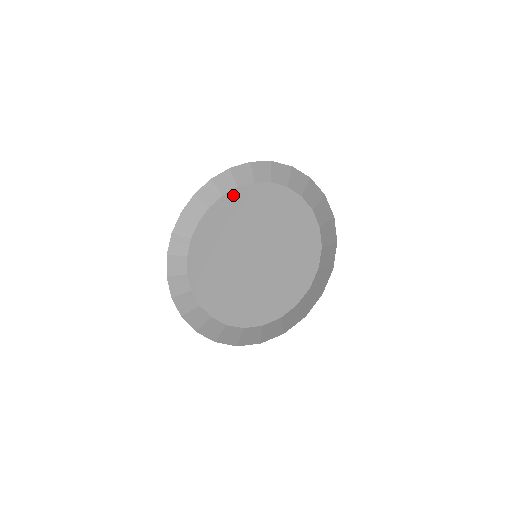
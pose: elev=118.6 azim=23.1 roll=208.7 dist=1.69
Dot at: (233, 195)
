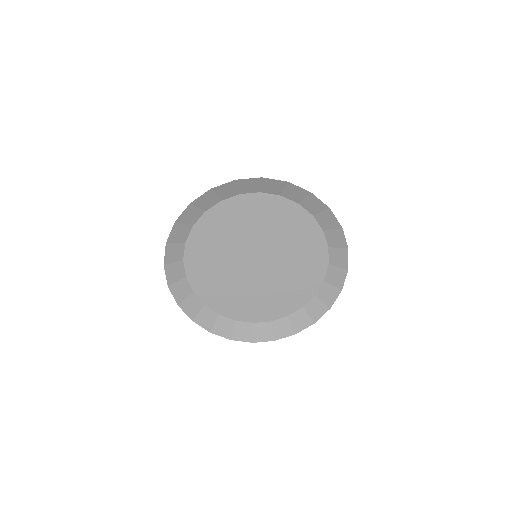
Dot at: (289, 206)
